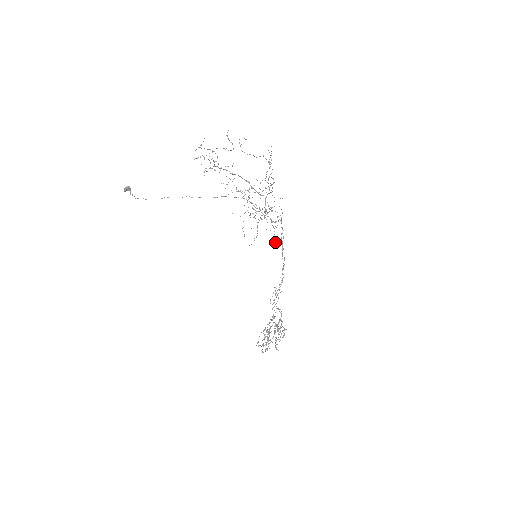
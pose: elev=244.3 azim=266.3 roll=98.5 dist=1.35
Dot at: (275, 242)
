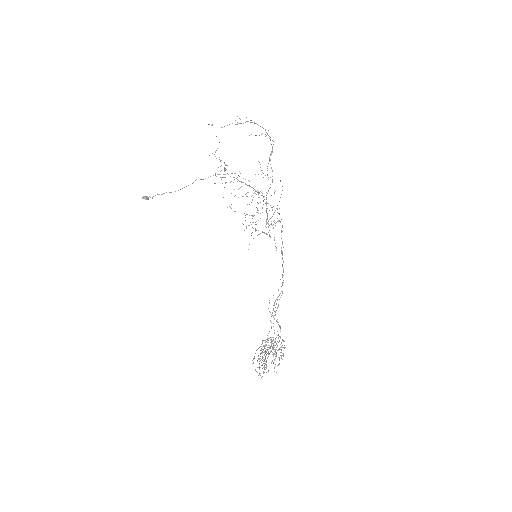
Dot at: (275, 246)
